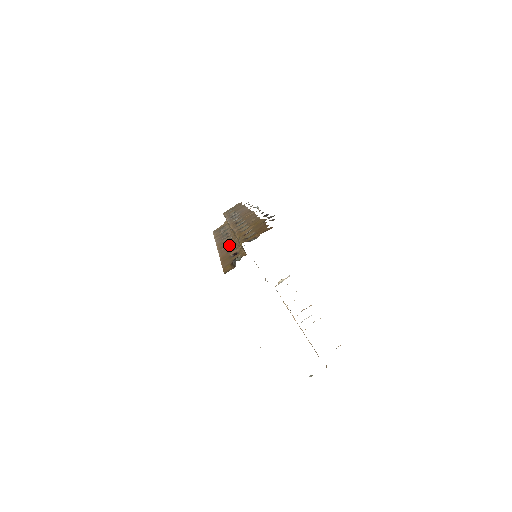
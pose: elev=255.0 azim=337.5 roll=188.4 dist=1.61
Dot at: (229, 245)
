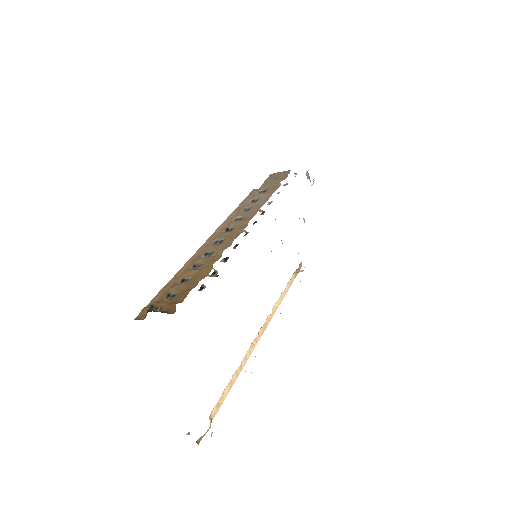
Dot at: occluded
